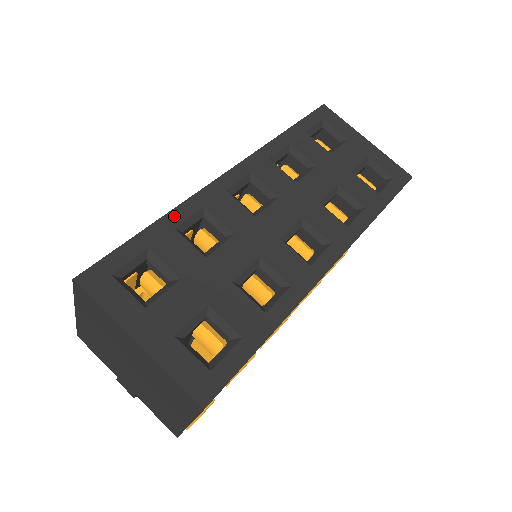
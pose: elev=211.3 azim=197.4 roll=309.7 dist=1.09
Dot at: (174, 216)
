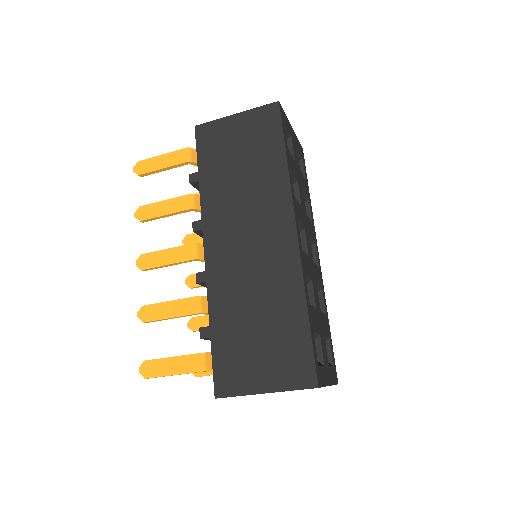
Dot at: (307, 297)
